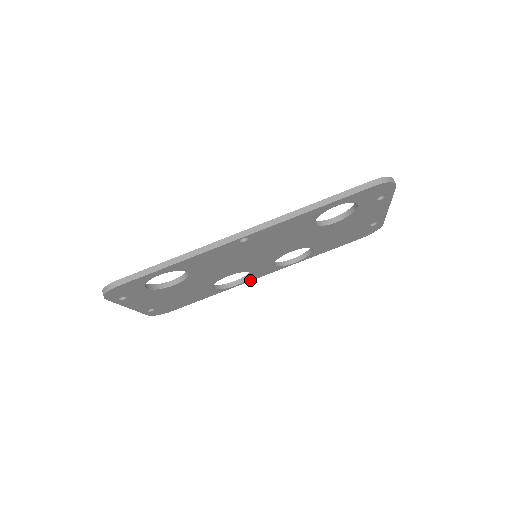
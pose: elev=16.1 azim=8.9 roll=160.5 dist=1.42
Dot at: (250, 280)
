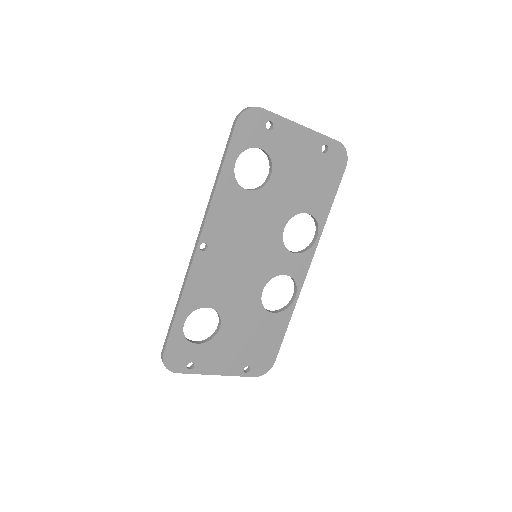
Dot at: (301, 284)
